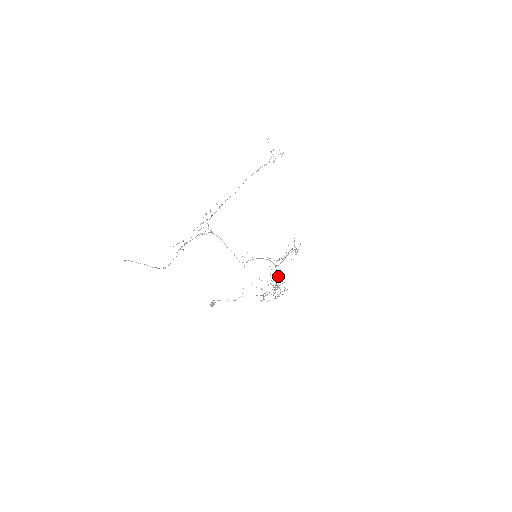
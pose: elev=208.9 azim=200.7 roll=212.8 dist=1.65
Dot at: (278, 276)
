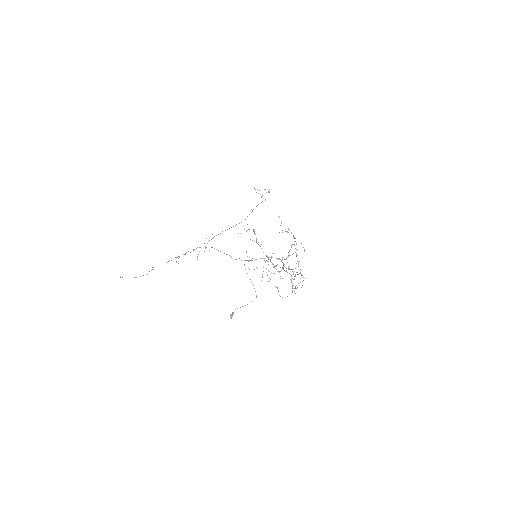
Dot at: occluded
